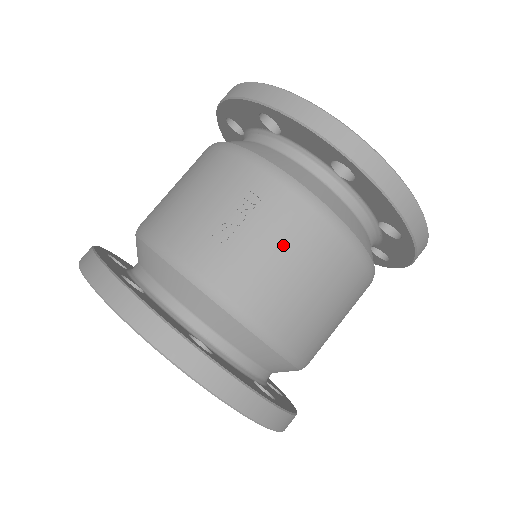
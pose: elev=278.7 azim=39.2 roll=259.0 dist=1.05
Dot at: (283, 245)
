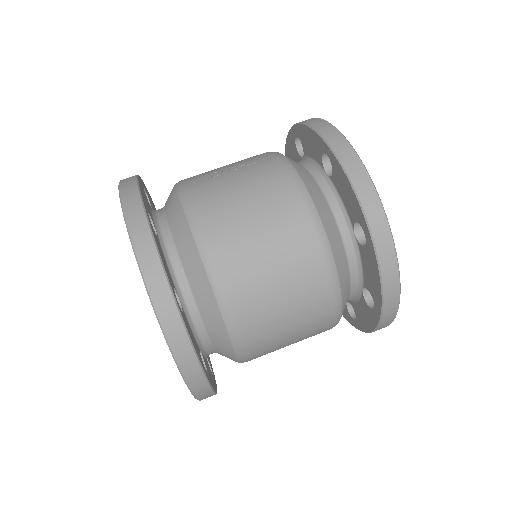
Dot at: (251, 186)
